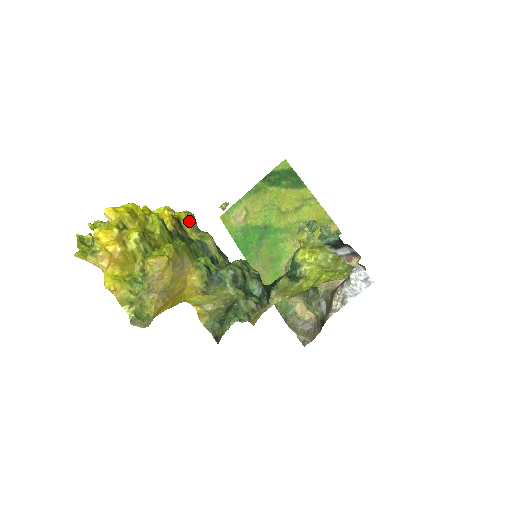
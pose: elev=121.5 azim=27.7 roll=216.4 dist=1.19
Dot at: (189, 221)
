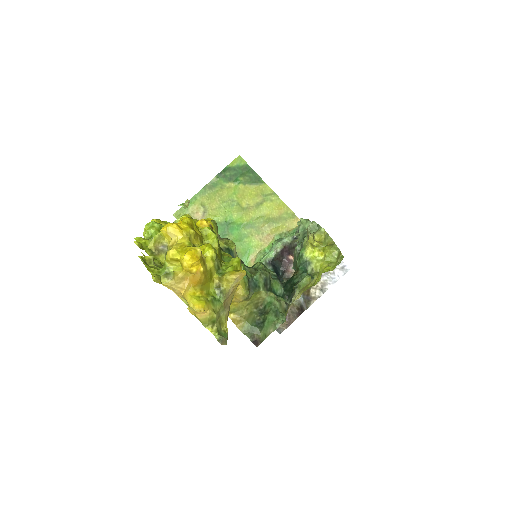
Dot at: (216, 229)
